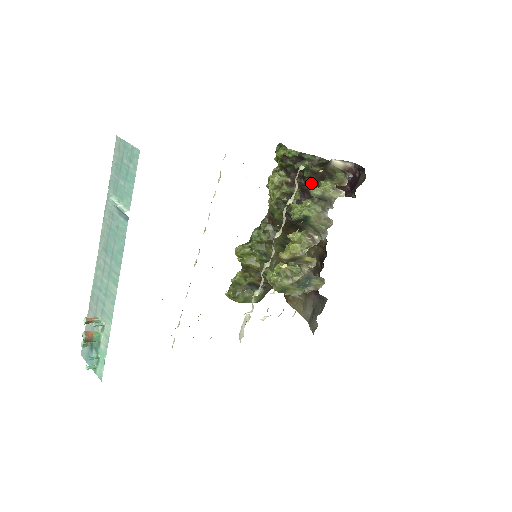
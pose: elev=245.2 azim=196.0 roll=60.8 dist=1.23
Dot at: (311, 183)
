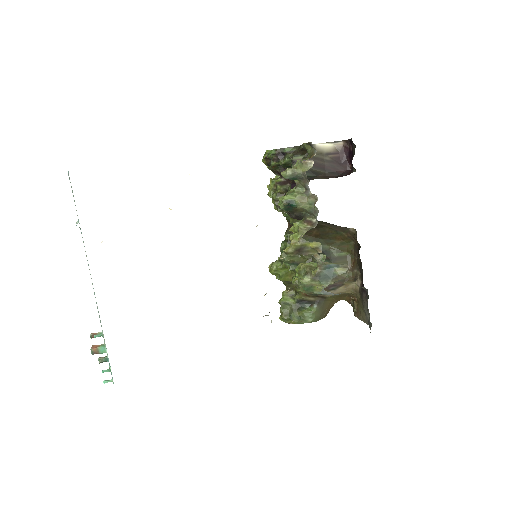
Dot at: occluded
